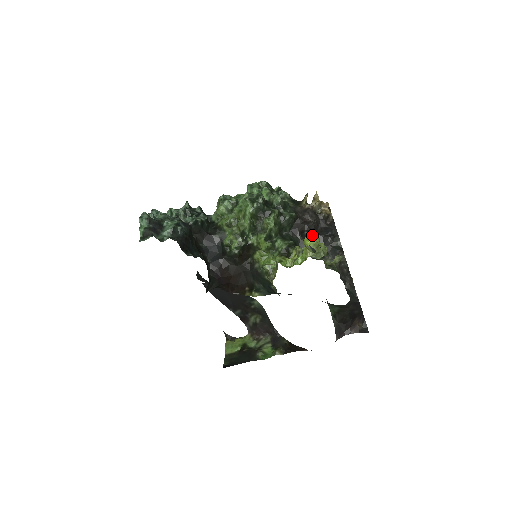
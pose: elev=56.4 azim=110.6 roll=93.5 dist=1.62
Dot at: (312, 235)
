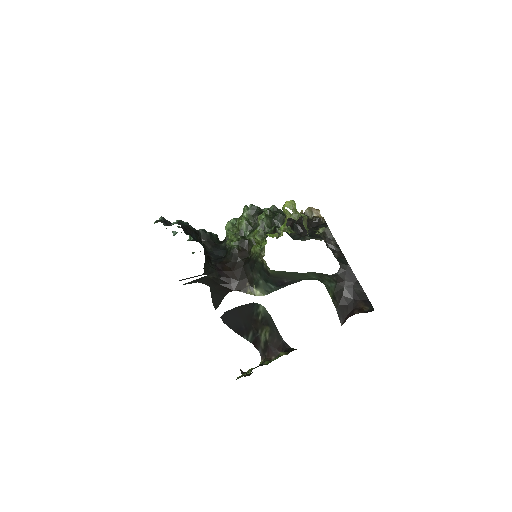
Dot at: (302, 226)
